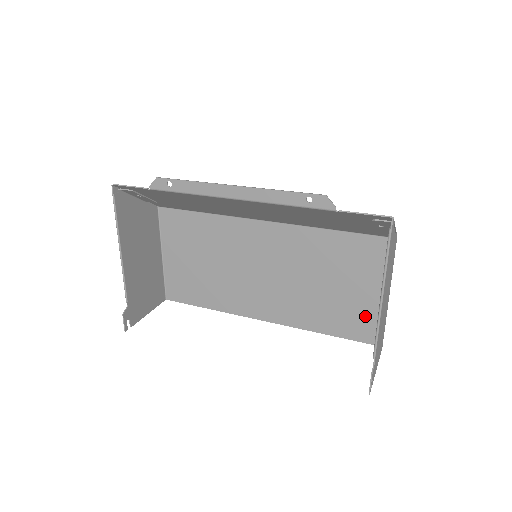
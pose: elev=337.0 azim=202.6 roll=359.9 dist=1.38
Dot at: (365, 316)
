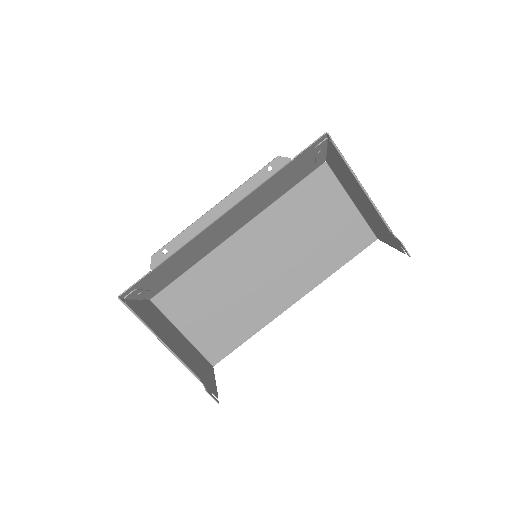
Dot at: (352, 229)
